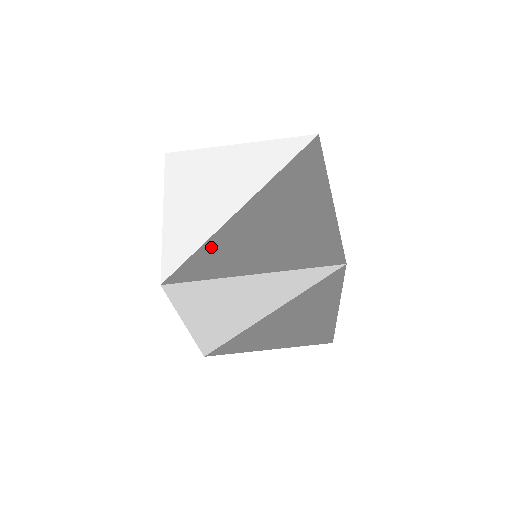
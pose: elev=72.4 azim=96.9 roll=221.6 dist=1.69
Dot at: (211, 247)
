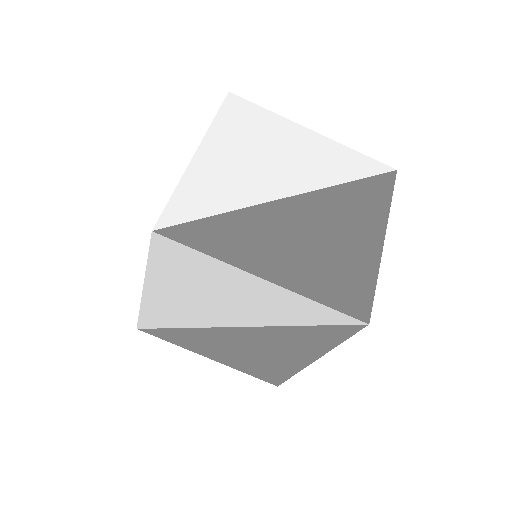
Dot at: (231, 221)
